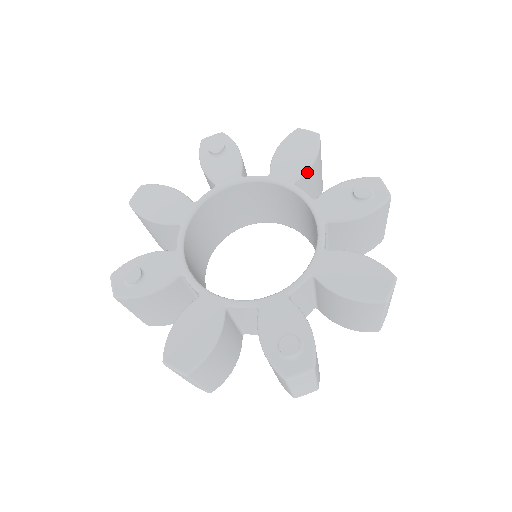
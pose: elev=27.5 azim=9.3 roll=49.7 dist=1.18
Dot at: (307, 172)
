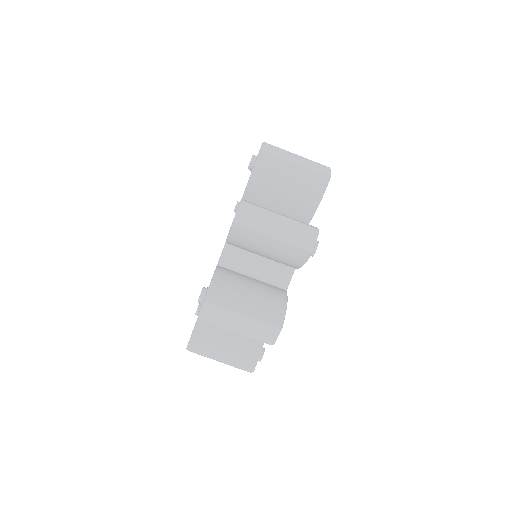
Dot at: occluded
